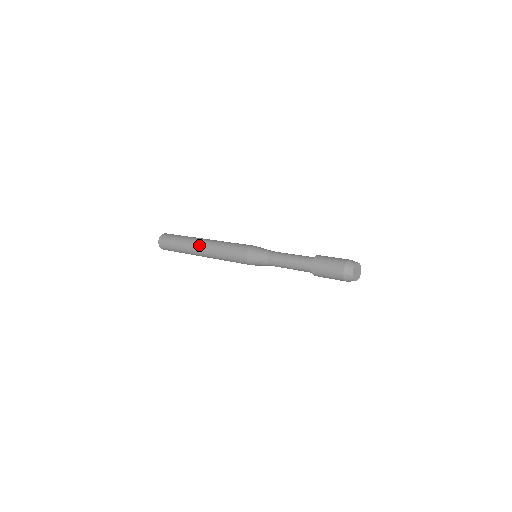
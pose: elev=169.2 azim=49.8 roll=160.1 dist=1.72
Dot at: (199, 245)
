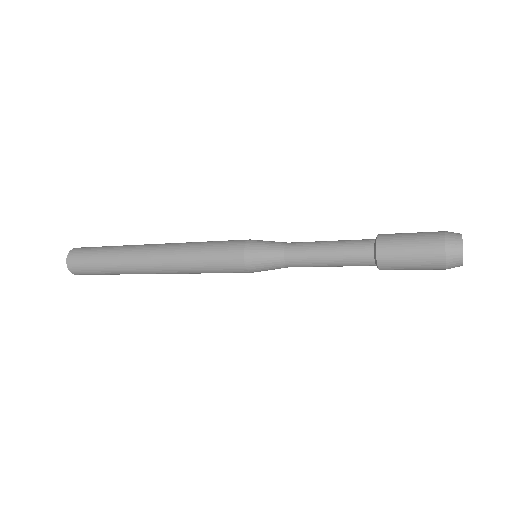
Dot at: (146, 253)
